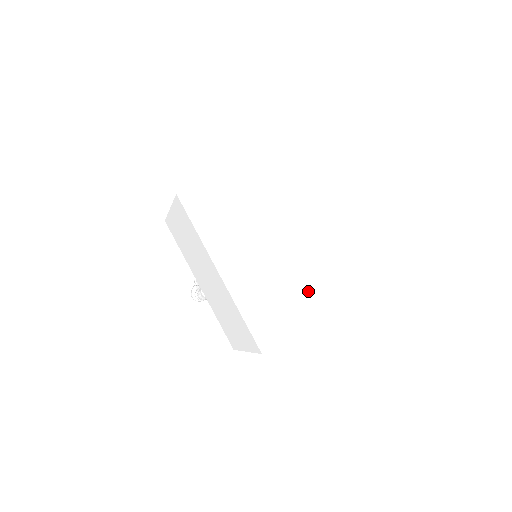
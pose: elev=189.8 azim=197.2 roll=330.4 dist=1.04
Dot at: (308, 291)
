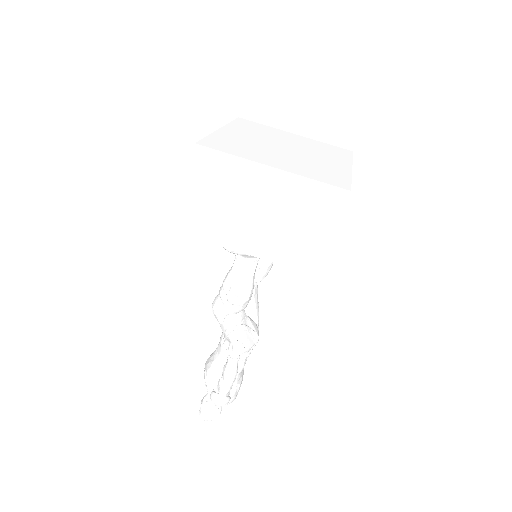
Dot at: (328, 166)
